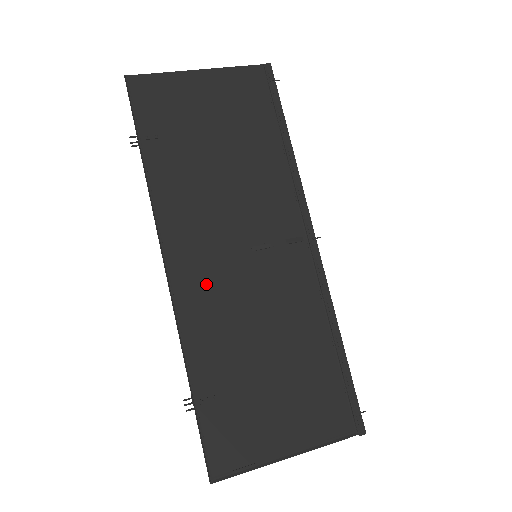
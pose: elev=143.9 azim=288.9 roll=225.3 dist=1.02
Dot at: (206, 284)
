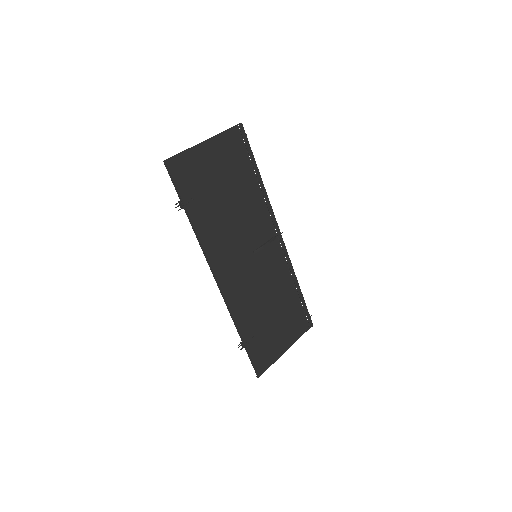
Dot at: (237, 282)
